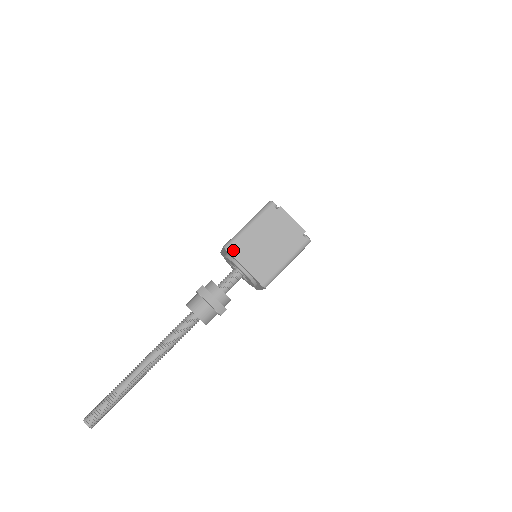
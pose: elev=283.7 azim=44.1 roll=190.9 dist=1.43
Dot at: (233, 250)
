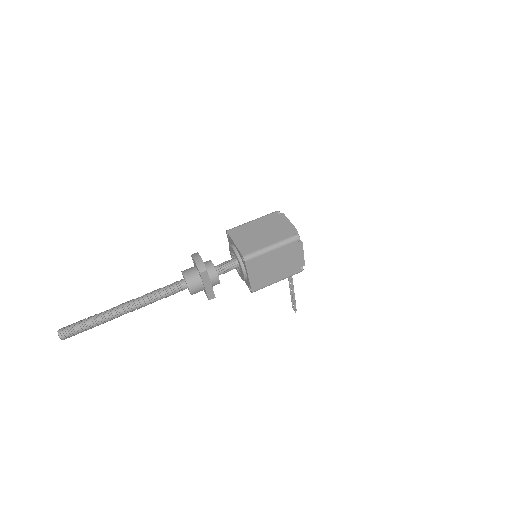
Dot at: (232, 232)
